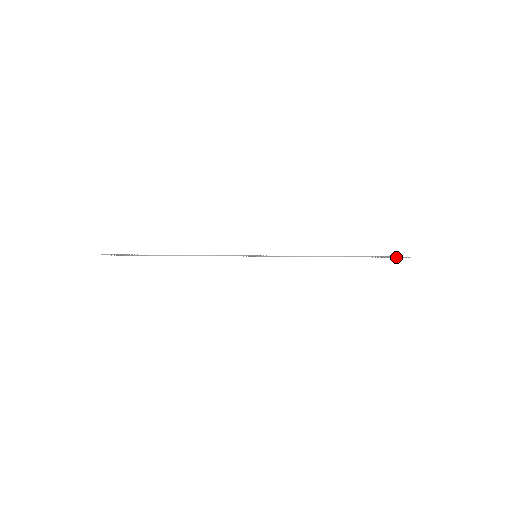
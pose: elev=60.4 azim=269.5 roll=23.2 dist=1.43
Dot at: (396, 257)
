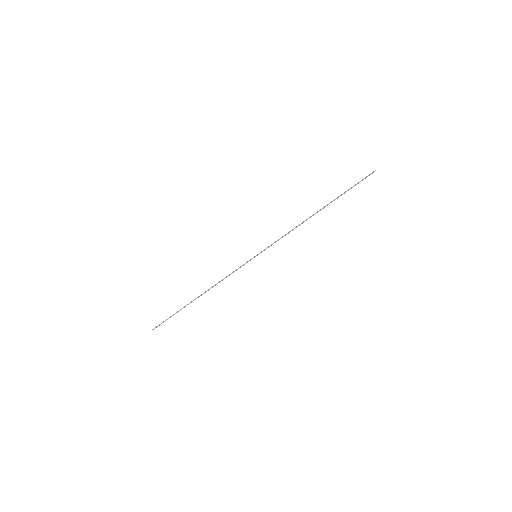
Dot at: occluded
